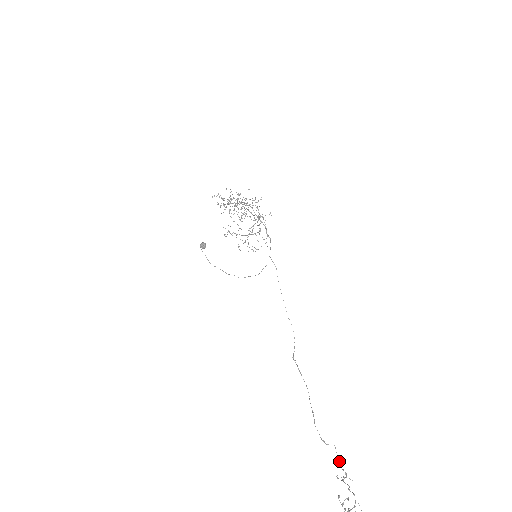
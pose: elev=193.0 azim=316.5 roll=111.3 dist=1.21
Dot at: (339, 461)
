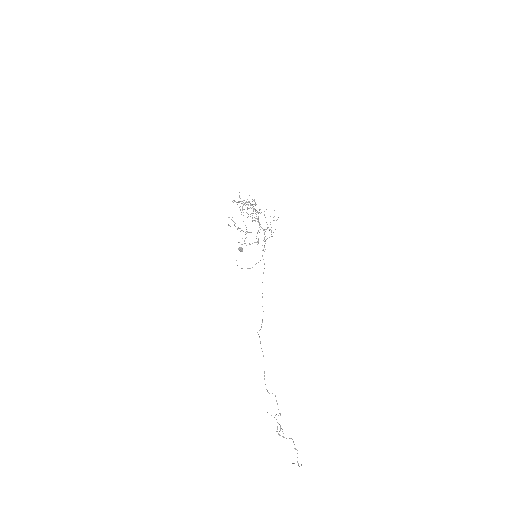
Dot at: occluded
